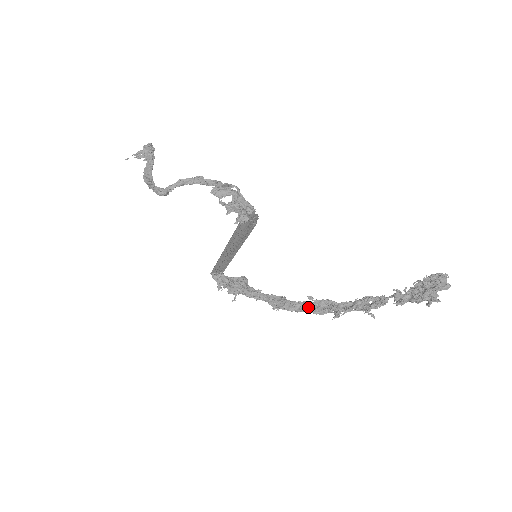
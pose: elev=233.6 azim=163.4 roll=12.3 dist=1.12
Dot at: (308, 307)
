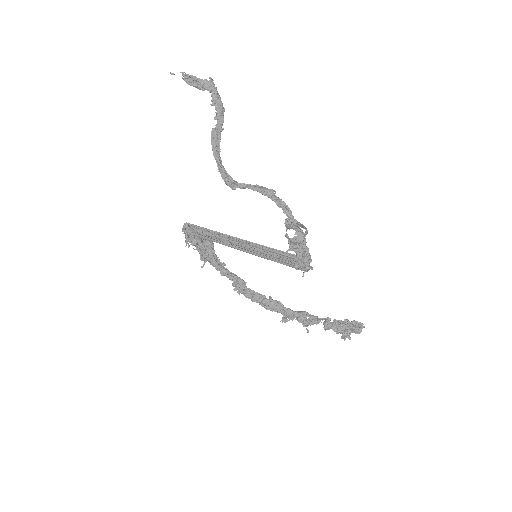
Dot at: (263, 301)
